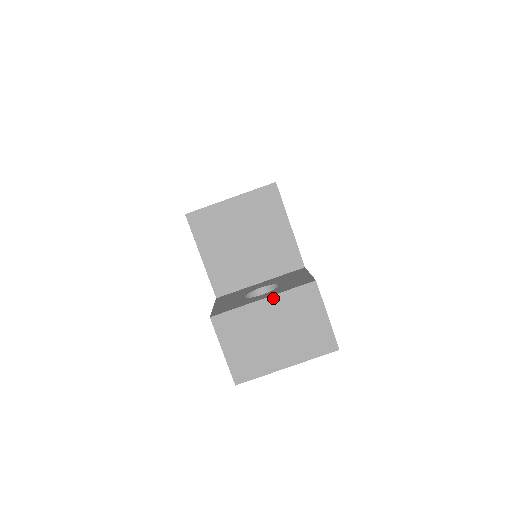
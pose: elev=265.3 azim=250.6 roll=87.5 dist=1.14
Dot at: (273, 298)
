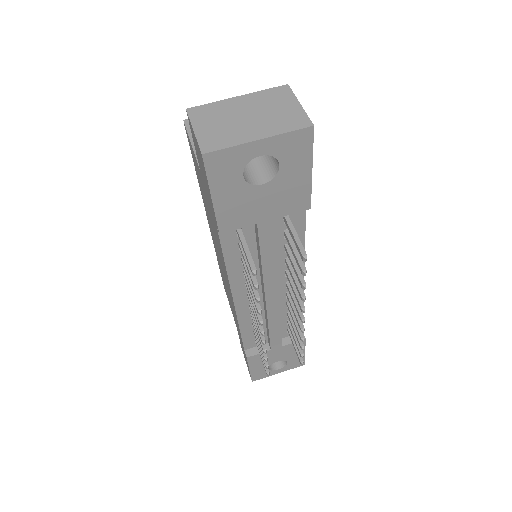
Dot at: (247, 95)
